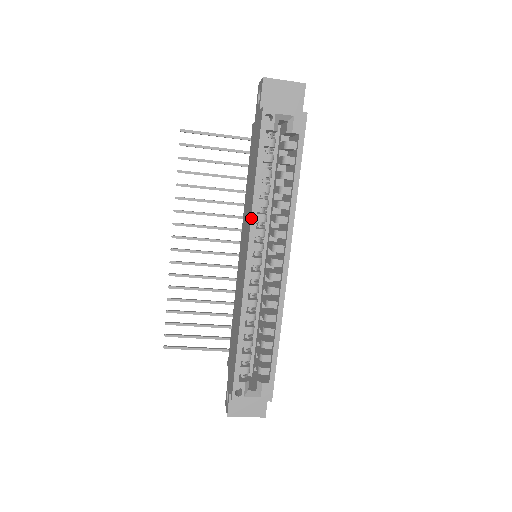
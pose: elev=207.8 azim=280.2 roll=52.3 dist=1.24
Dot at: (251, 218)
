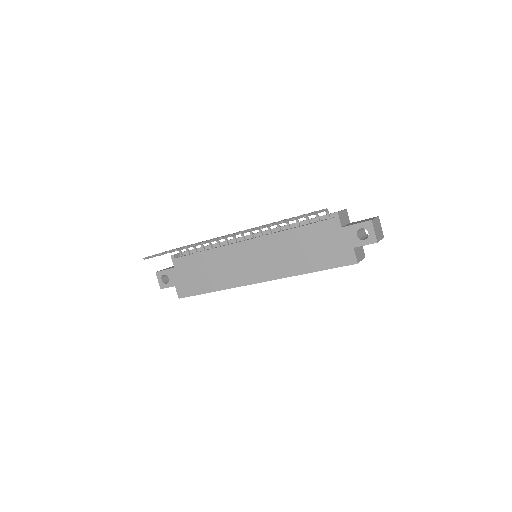
Dot at: occluded
